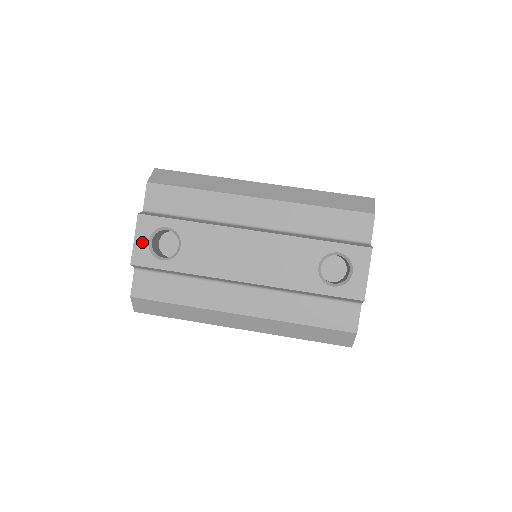
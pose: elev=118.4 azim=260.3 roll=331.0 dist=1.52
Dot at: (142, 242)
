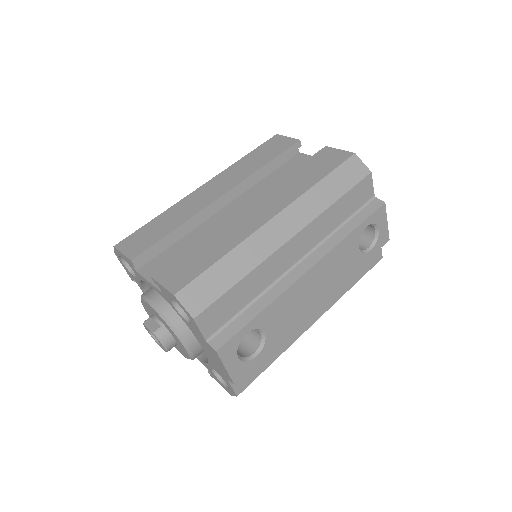
Dot at: (234, 364)
